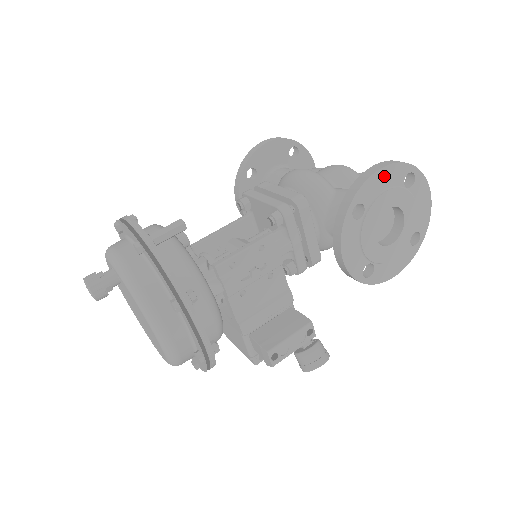
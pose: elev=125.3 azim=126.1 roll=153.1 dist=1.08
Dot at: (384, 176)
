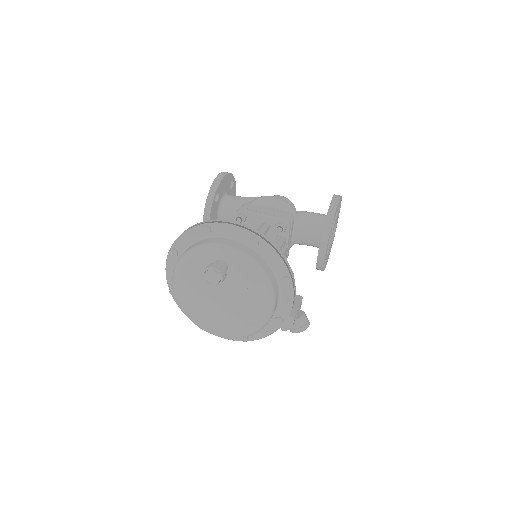
Dot at: occluded
